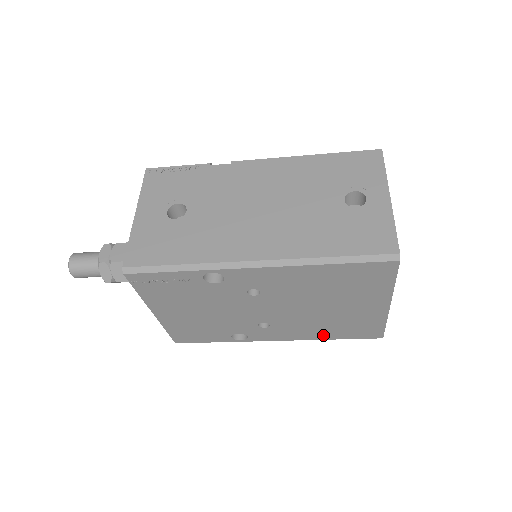
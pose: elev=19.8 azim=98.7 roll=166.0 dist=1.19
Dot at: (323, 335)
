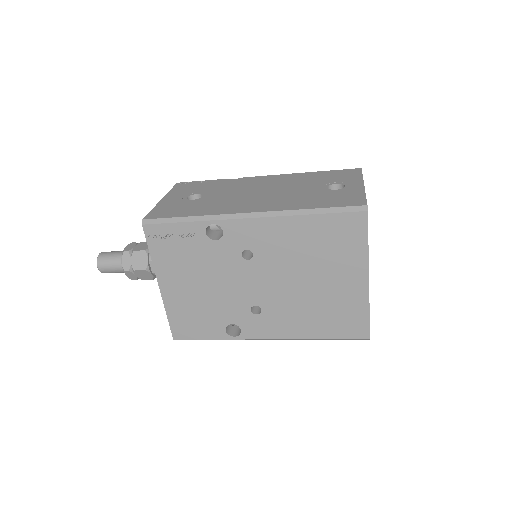
Dot at: (312, 331)
